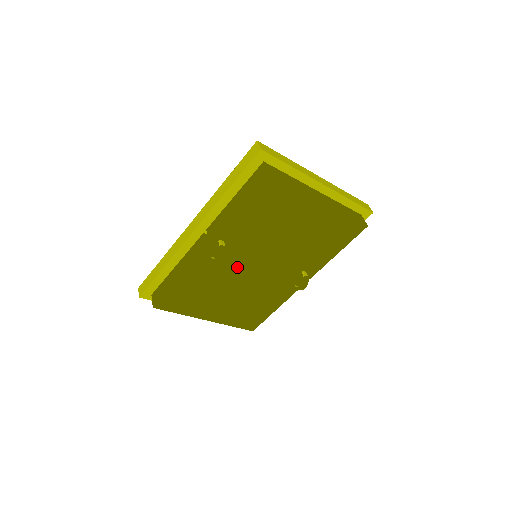
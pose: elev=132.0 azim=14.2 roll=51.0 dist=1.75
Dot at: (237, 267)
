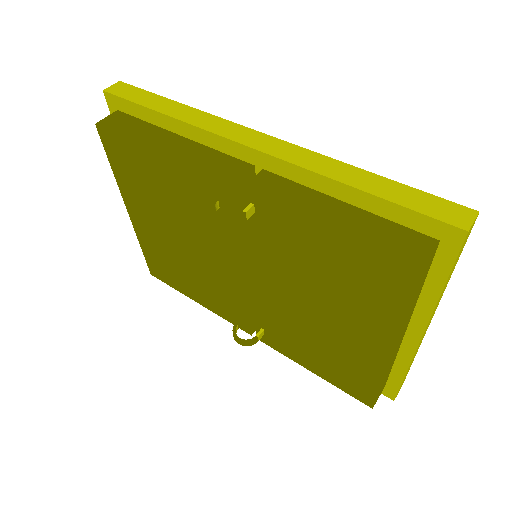
Dot at: (224, 240)
